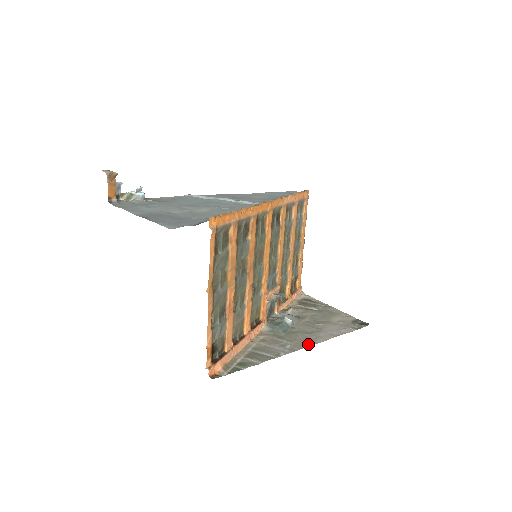
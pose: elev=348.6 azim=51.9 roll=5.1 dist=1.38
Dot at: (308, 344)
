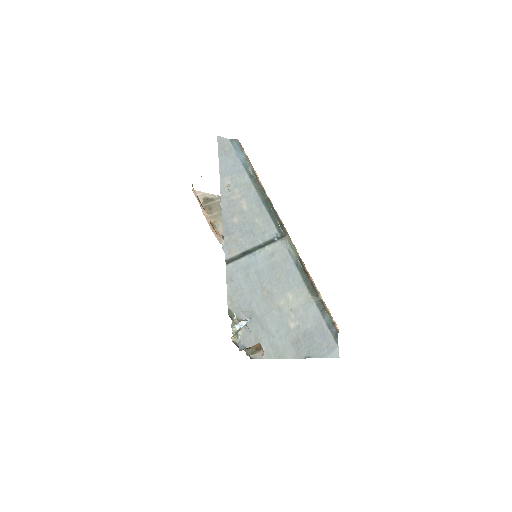
Dot at: occluded
